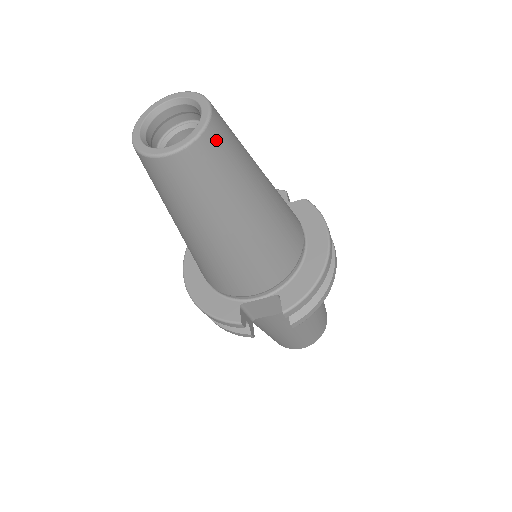
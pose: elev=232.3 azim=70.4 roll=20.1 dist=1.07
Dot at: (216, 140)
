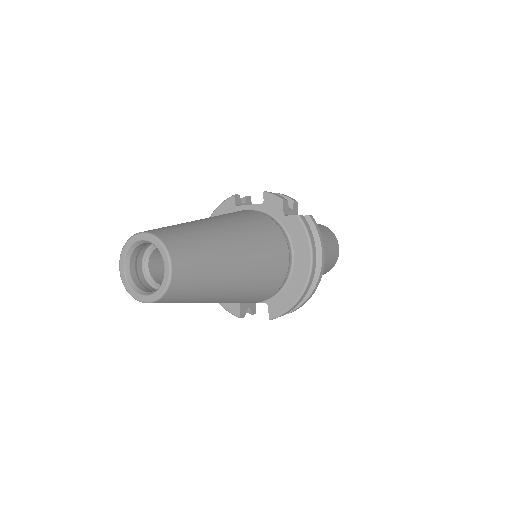
Dot at: (180, 286)
